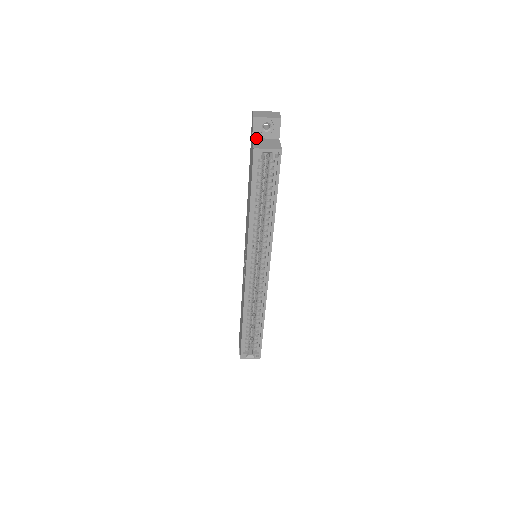
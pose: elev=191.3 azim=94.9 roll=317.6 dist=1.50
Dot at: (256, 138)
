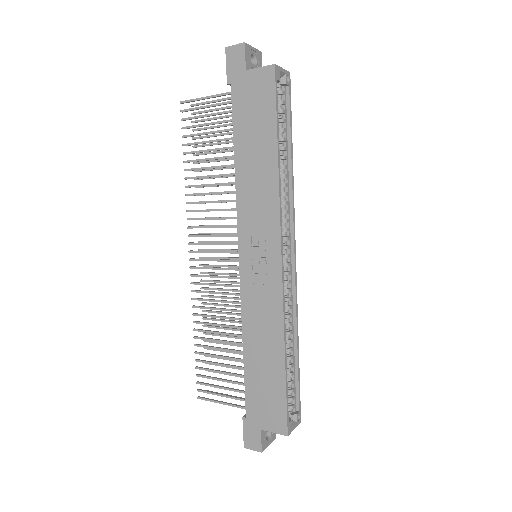
Dot at: (249, 71)
